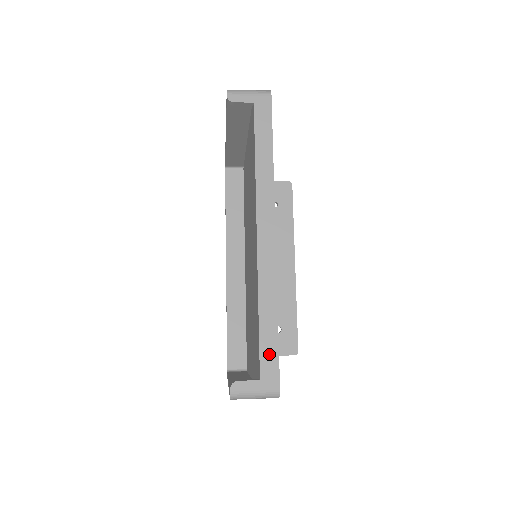
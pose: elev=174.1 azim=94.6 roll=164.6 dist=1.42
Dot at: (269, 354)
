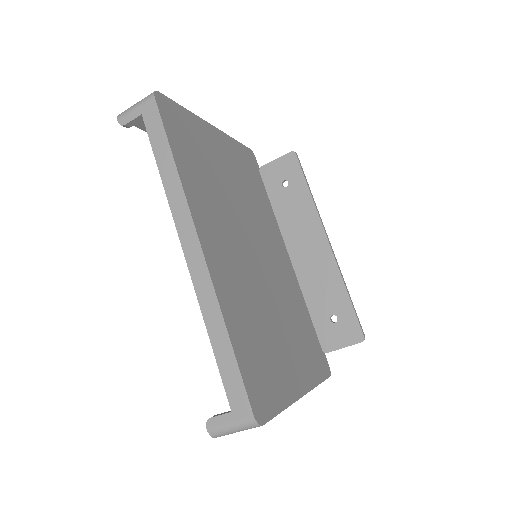
Dot at: (232, 380)
